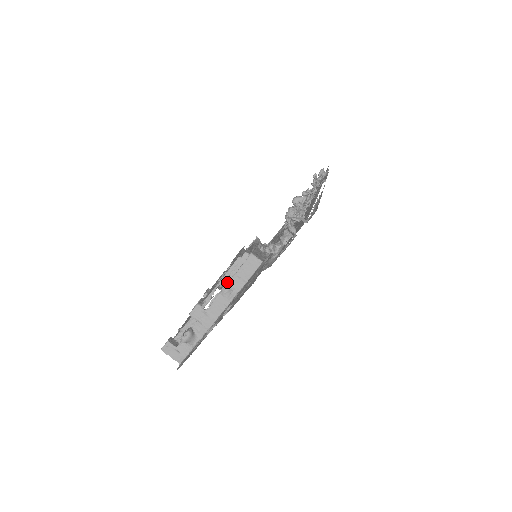
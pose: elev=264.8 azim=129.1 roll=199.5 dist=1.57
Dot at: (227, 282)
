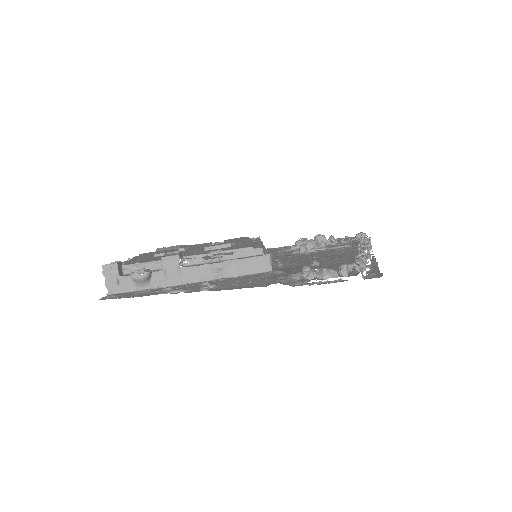
Dot at: (221, 259)
